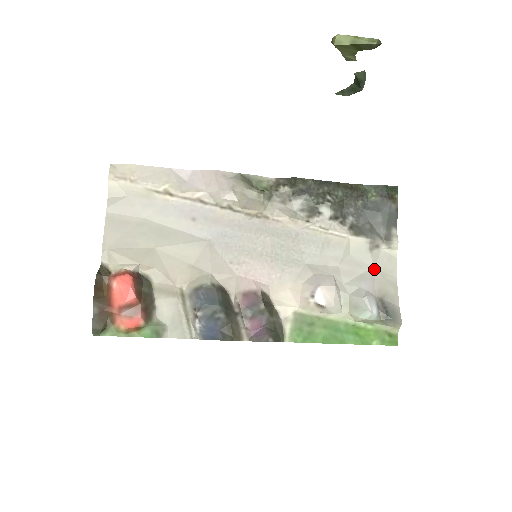
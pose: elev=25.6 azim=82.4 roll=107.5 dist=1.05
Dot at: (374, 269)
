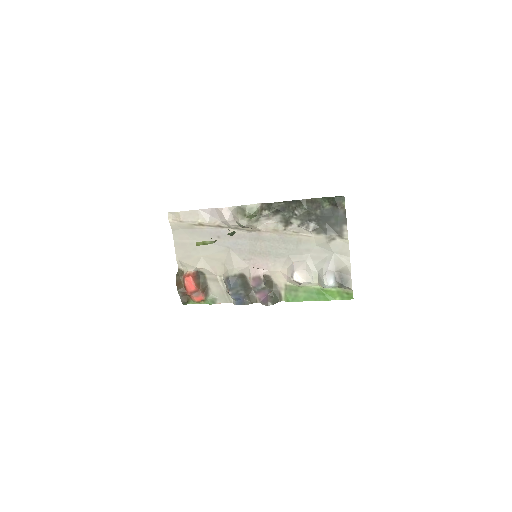
Dot at: (334, 253)
